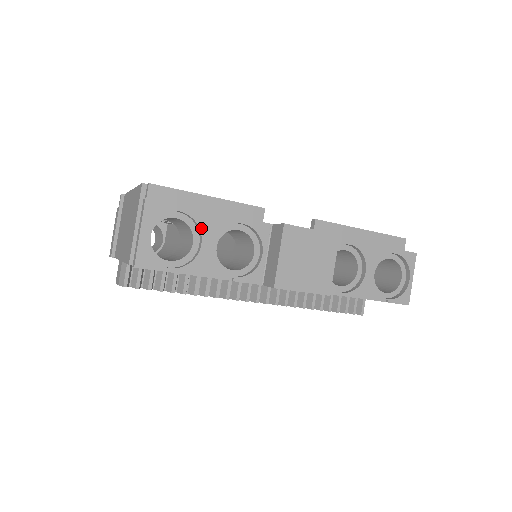
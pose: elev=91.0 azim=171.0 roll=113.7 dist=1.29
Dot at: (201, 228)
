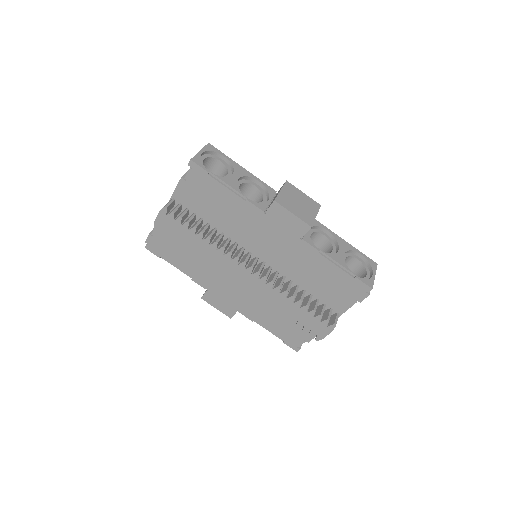
Dot at: (234, 169)
